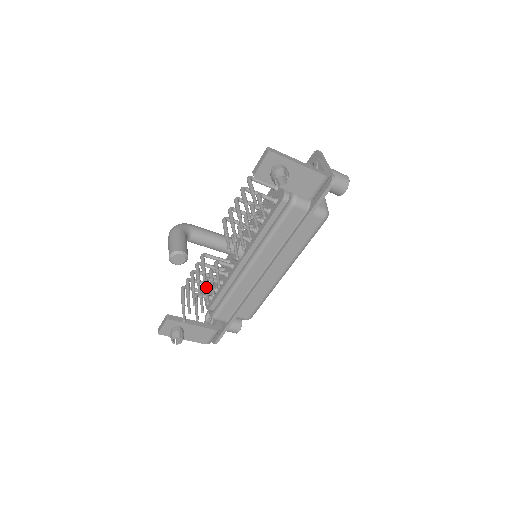
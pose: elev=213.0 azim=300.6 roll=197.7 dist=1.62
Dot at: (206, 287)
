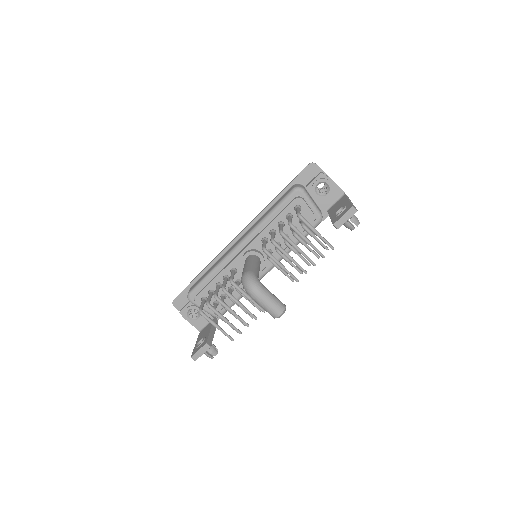
Dot at: occluded
